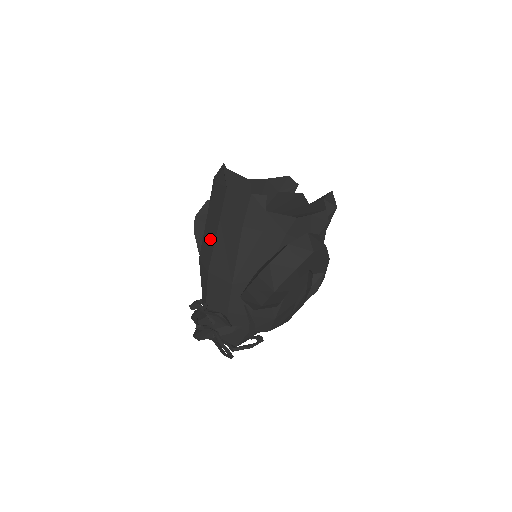
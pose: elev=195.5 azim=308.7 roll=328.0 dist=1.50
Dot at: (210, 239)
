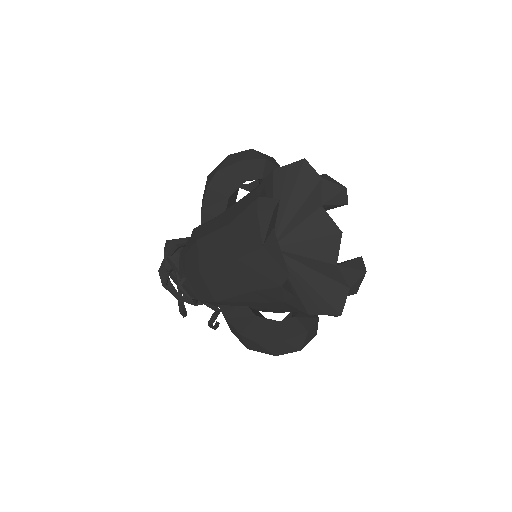
Dot at: (217, 252)
